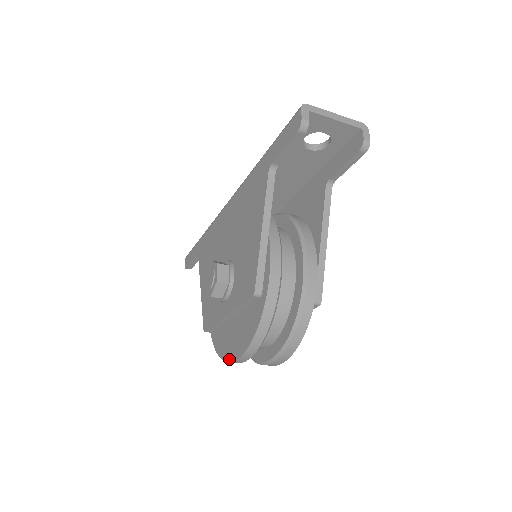
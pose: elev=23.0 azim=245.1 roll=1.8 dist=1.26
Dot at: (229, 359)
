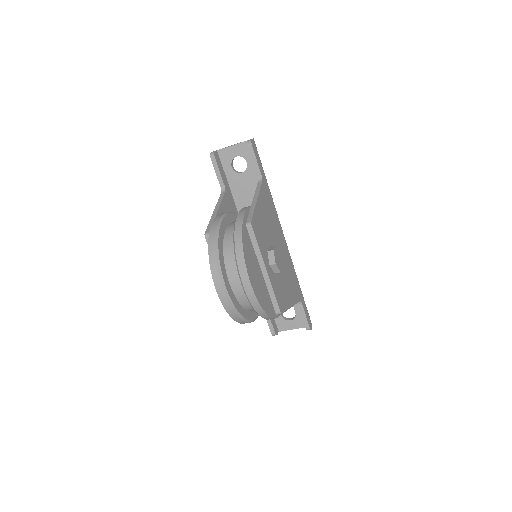
Dot at: (221, 300)
